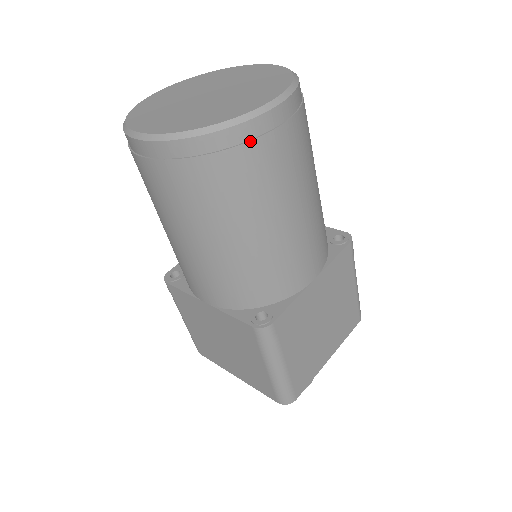
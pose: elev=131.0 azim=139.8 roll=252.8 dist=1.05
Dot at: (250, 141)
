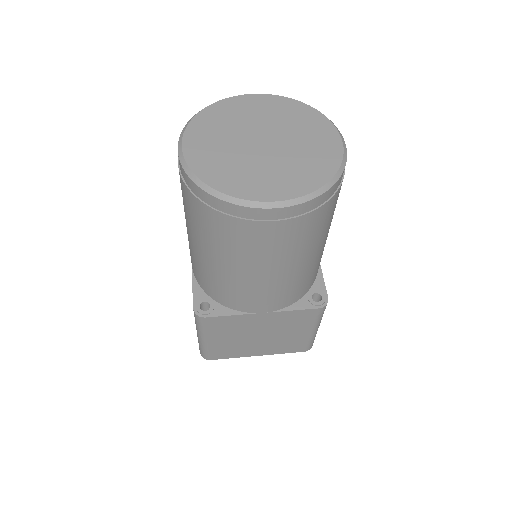
Dot at: (235, 217)
